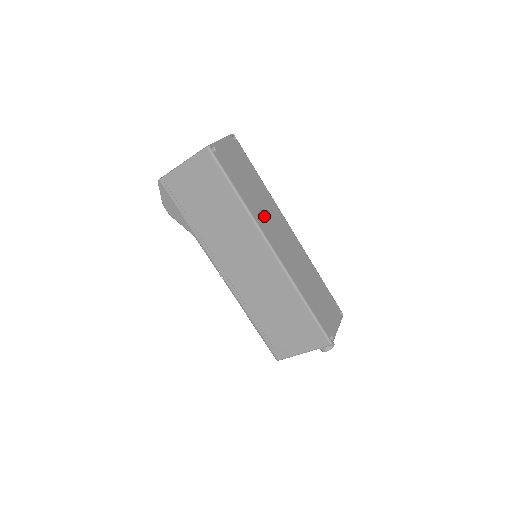
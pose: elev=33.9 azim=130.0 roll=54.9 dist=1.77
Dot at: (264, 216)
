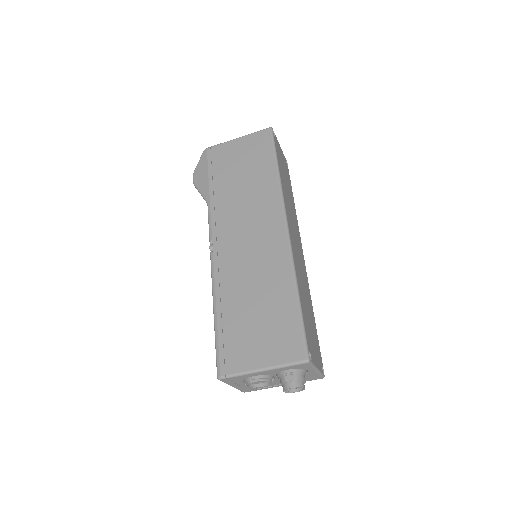
Dot at: (289, 208)
